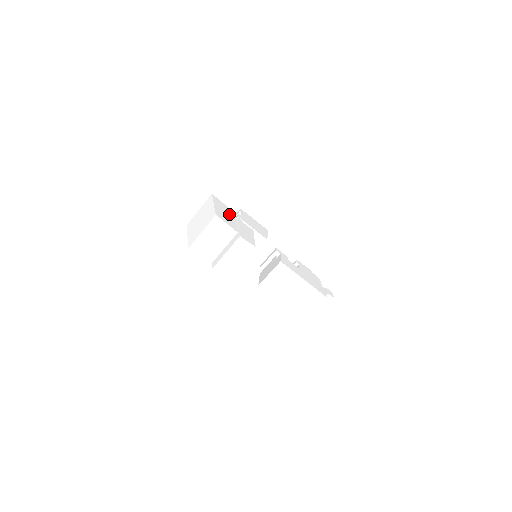
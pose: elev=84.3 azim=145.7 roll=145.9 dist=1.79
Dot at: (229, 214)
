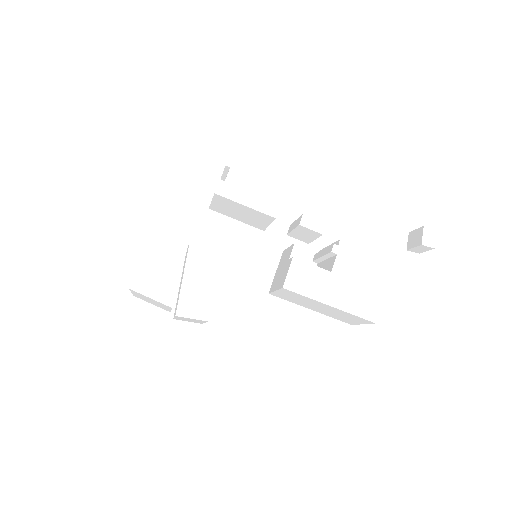
Dot at: (167, 251)
